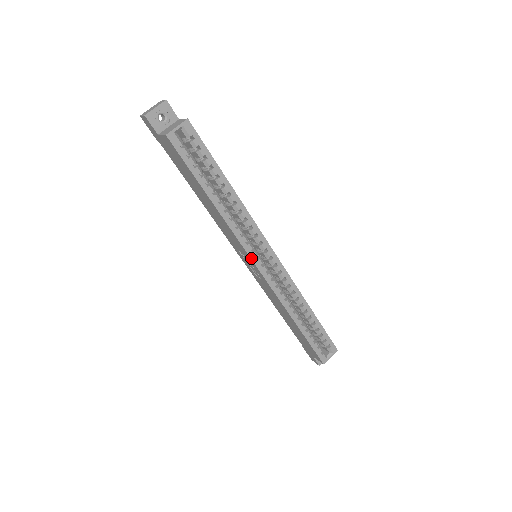
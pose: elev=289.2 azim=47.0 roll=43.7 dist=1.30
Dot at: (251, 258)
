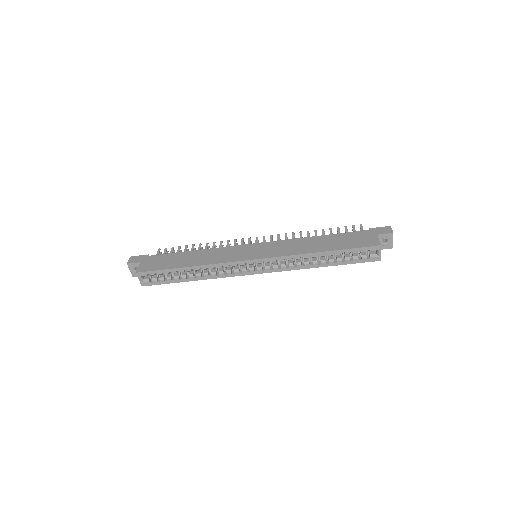
Dot at: occluded
